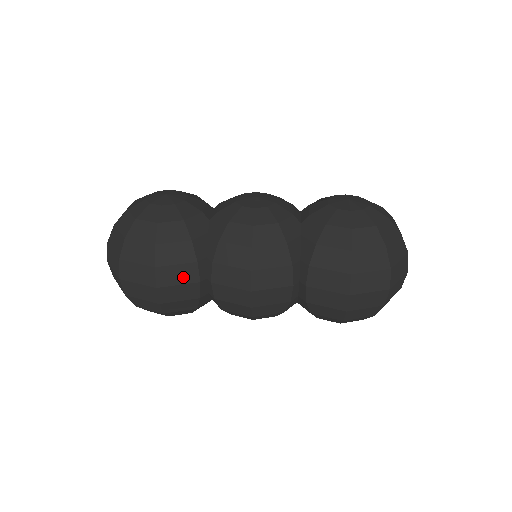
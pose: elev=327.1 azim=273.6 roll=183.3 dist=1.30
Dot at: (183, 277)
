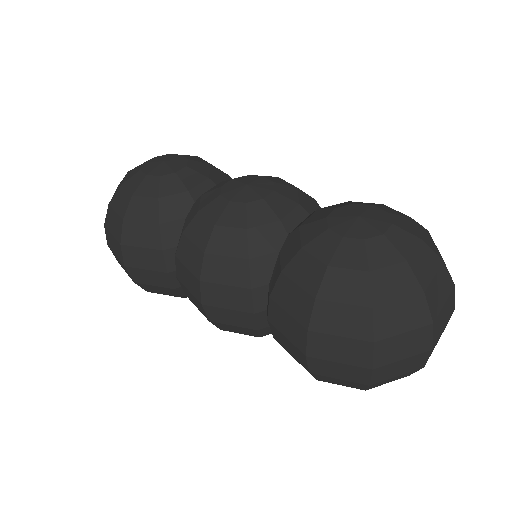
Dot at: (149, 262)
